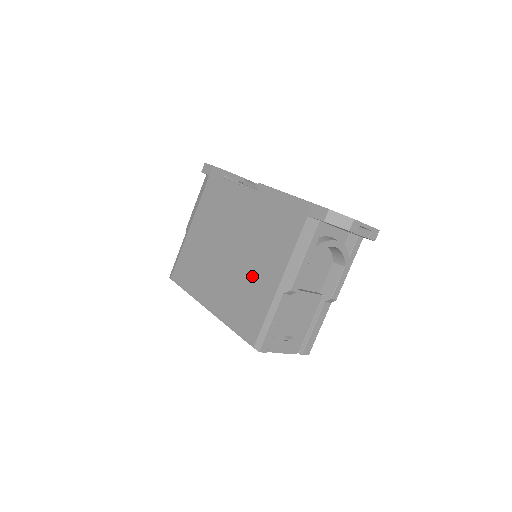
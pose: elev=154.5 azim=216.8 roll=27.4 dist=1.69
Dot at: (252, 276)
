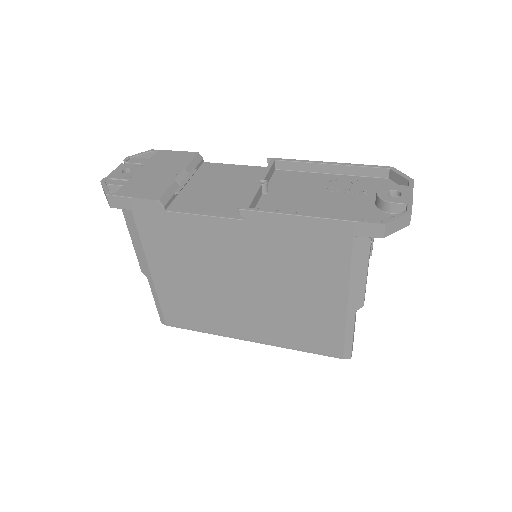
Dot at: (299, 306)
